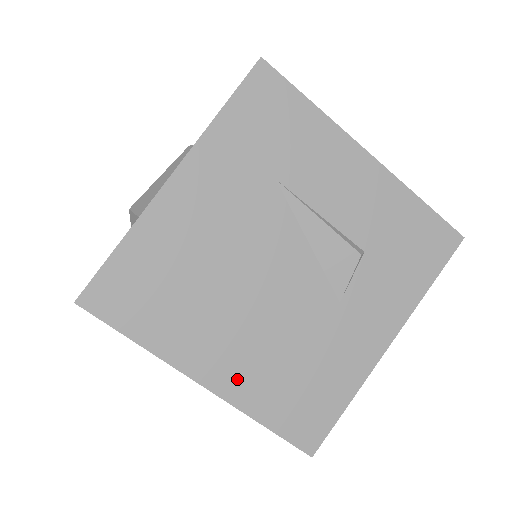
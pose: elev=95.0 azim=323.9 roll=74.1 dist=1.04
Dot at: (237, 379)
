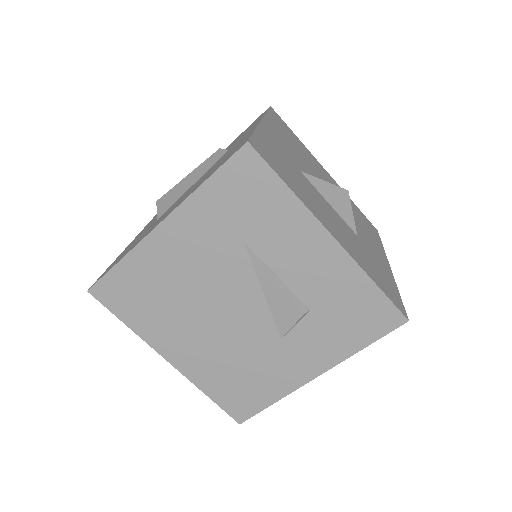
Dot at: (193, 365)
